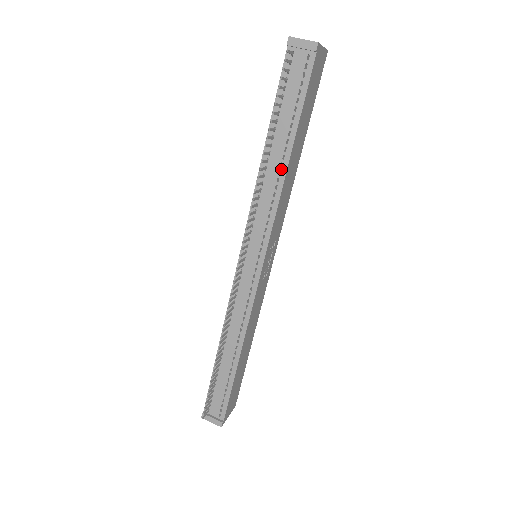
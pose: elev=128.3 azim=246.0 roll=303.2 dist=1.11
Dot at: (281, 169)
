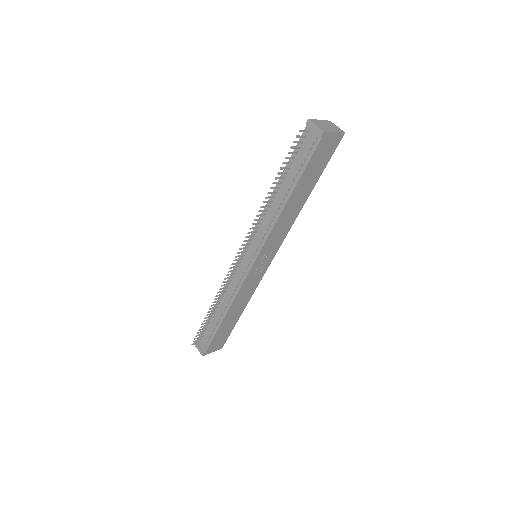
Dot at: (280, 206)
